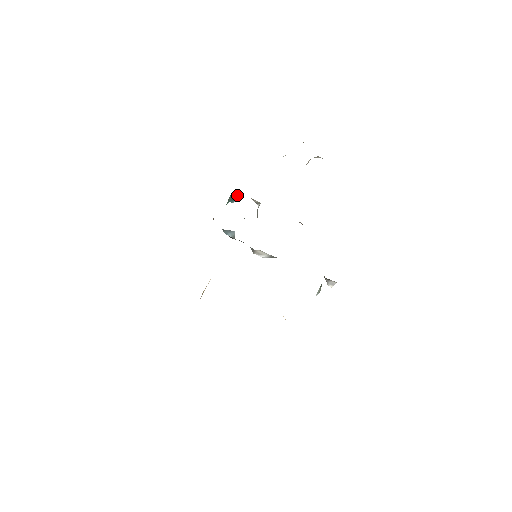
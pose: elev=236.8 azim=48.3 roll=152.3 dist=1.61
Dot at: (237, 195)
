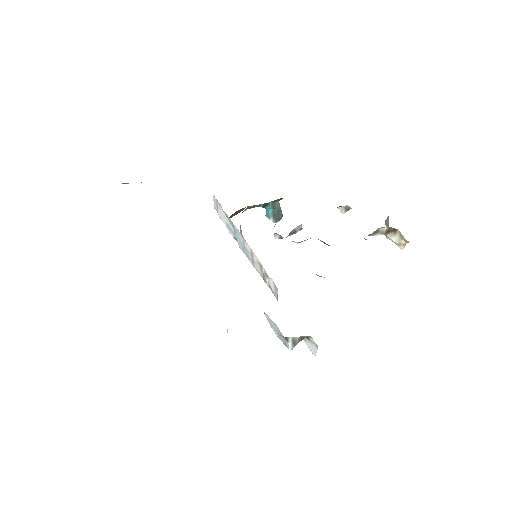
Dot at: (279, 217)
